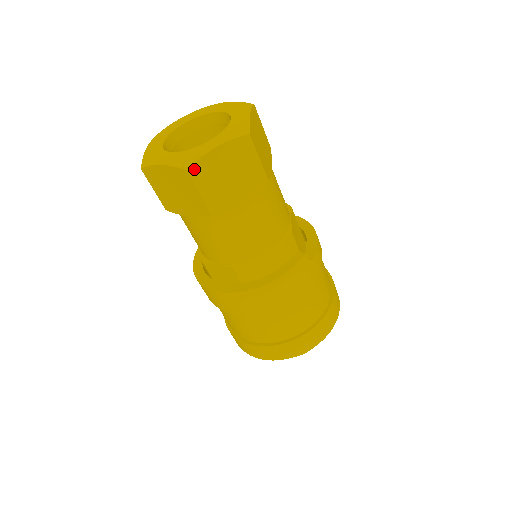
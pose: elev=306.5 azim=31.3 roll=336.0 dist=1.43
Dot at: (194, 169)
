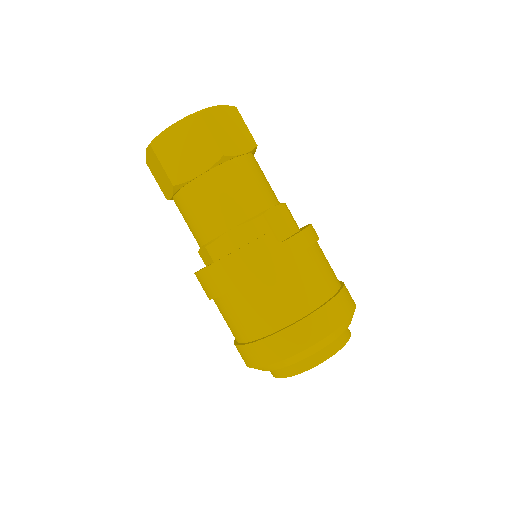
Dot at: (156, 144)
